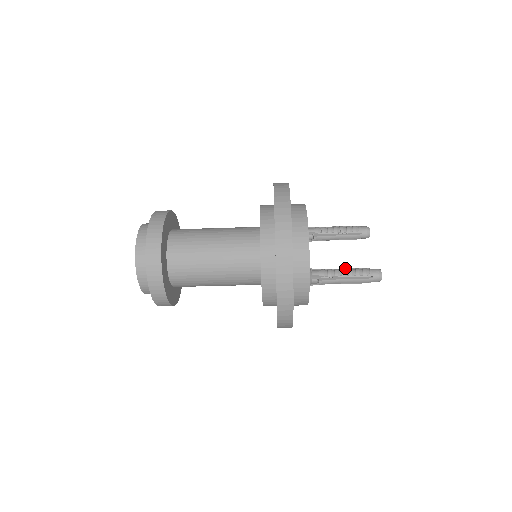
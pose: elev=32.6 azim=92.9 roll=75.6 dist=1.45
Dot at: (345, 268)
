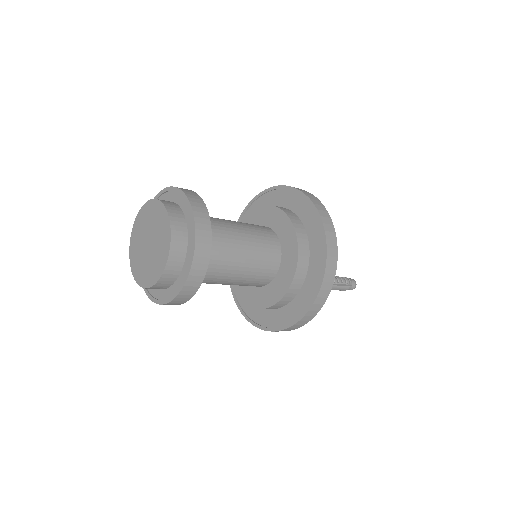
Dot at: occluded
